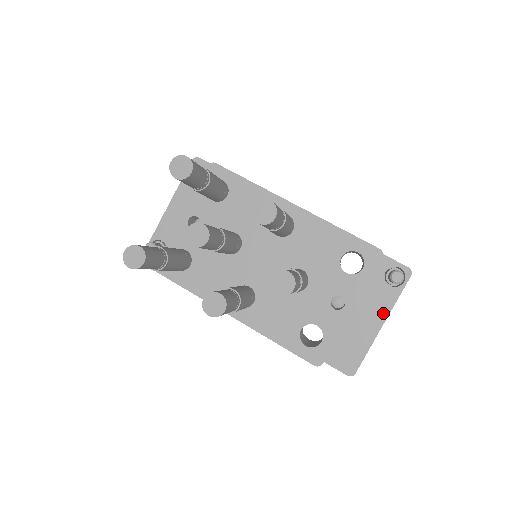
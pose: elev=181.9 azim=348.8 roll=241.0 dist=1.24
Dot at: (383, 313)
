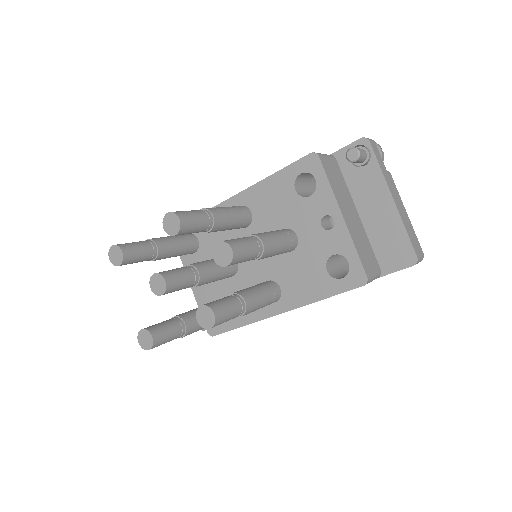
Dot at: (383, 190)
